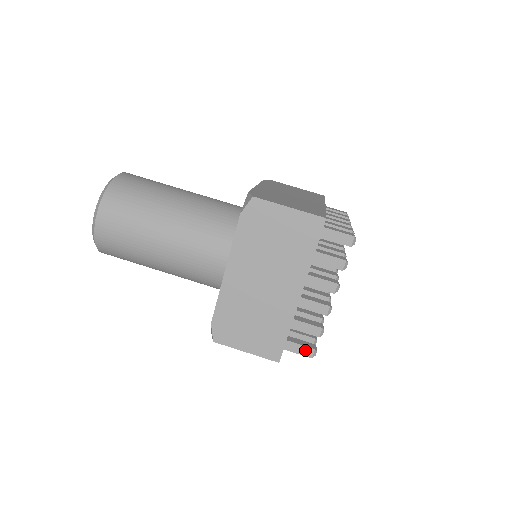
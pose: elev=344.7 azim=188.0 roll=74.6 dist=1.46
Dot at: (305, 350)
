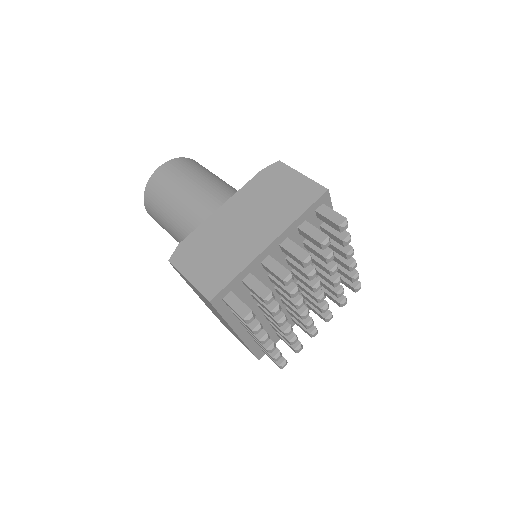
Dot at: (242, 308)
